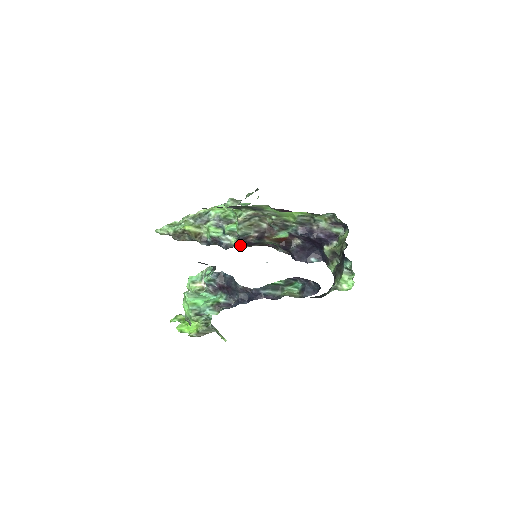
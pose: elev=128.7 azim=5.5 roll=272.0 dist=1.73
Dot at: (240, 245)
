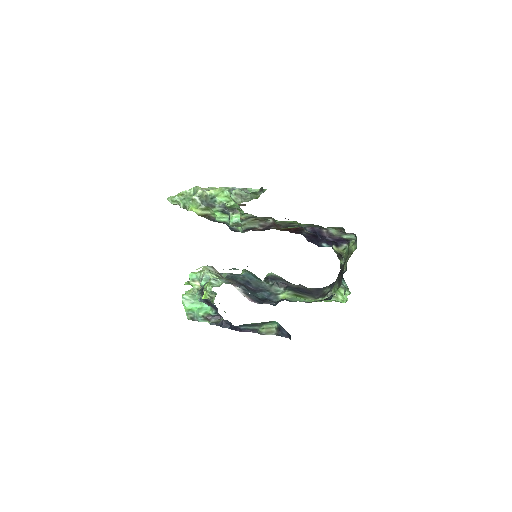
Dot at: occluded
